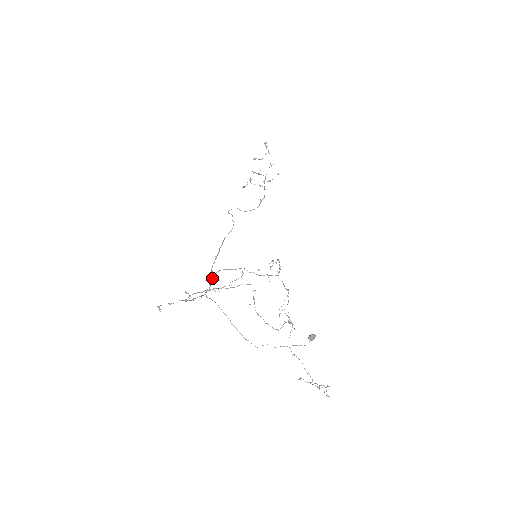
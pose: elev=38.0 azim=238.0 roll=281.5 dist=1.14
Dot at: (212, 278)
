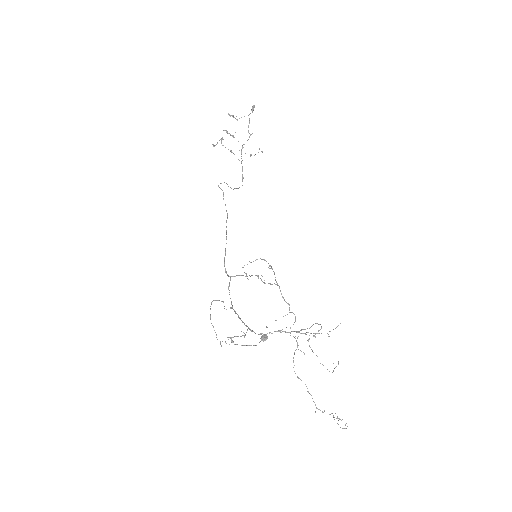
Dot at: occluded
